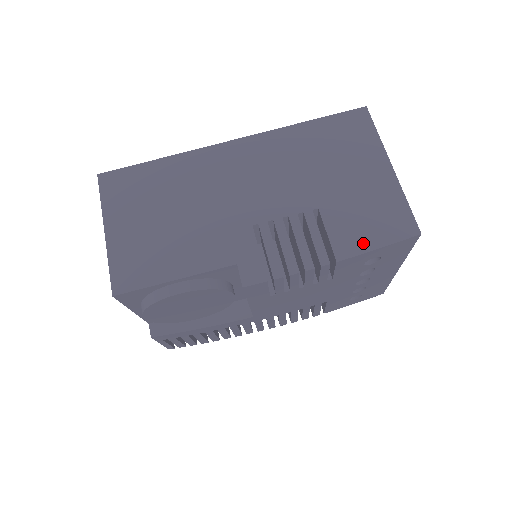
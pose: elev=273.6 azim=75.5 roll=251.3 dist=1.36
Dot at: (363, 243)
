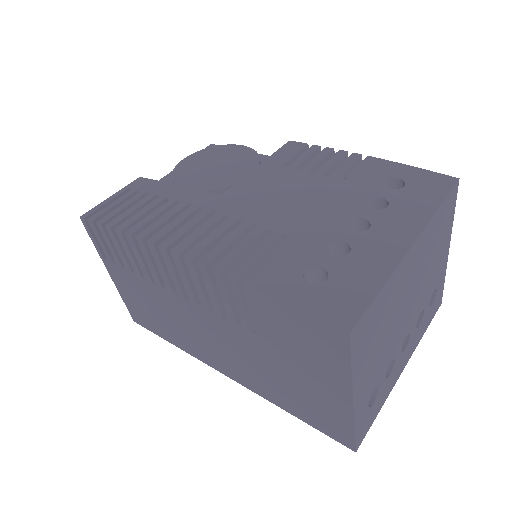
Dot at: occluded
